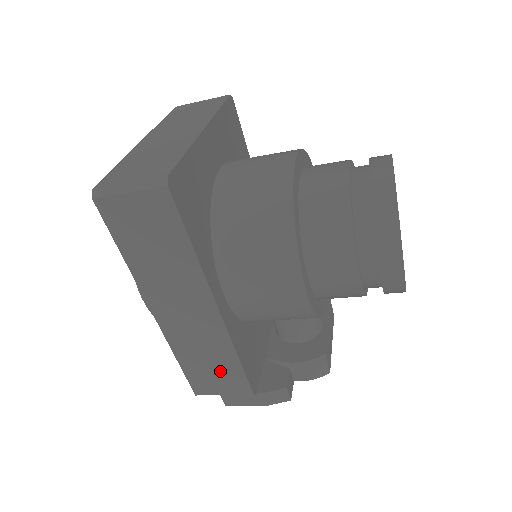
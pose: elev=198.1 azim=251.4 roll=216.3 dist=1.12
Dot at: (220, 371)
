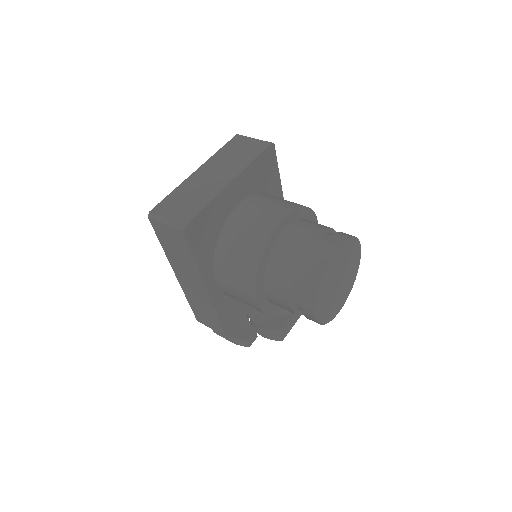
Dot at: (209, 317)
